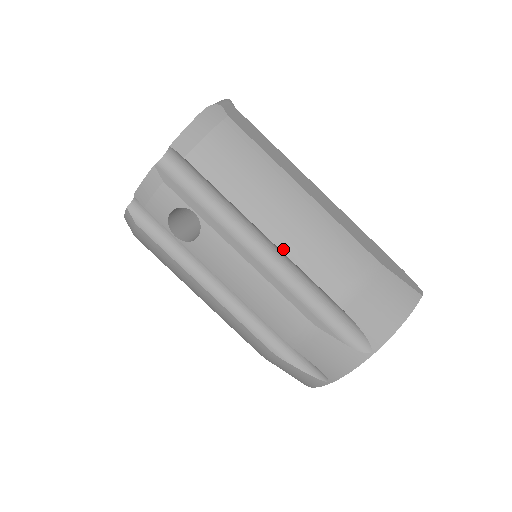
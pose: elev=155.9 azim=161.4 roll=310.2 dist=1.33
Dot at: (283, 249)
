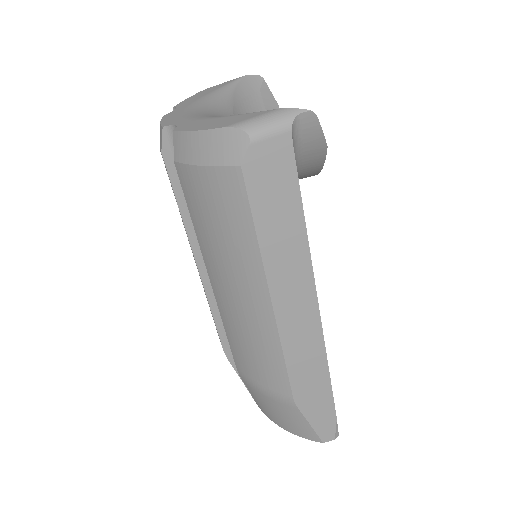
Dot at: (220, 309)
